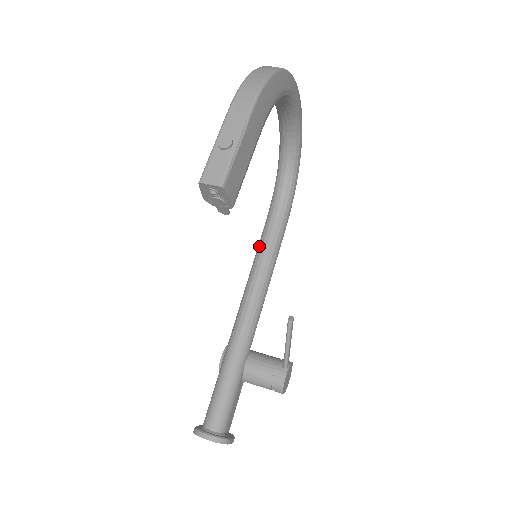
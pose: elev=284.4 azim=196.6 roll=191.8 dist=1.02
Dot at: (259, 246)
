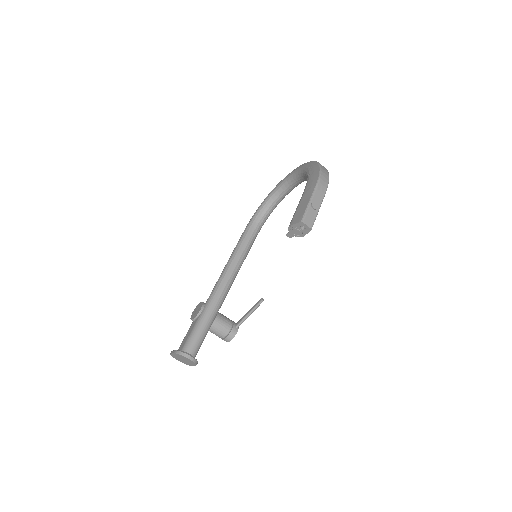
Dot at: (240, 246)
